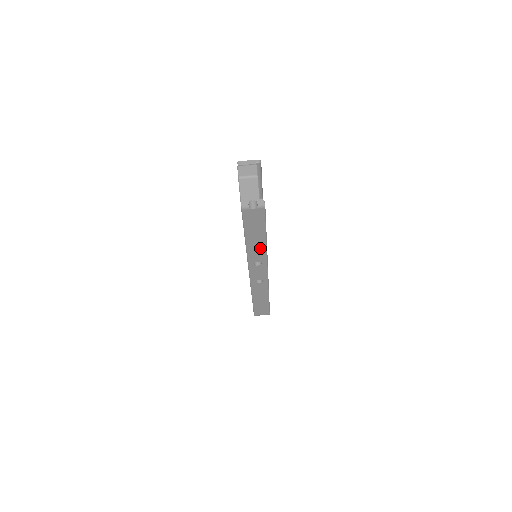
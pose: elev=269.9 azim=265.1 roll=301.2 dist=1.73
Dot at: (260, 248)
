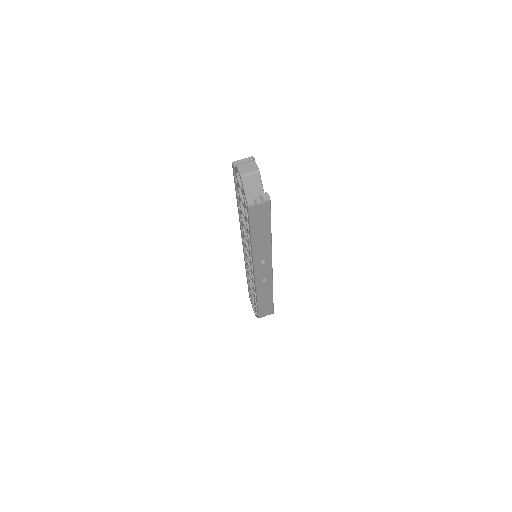
Dot at: (265, 245)
